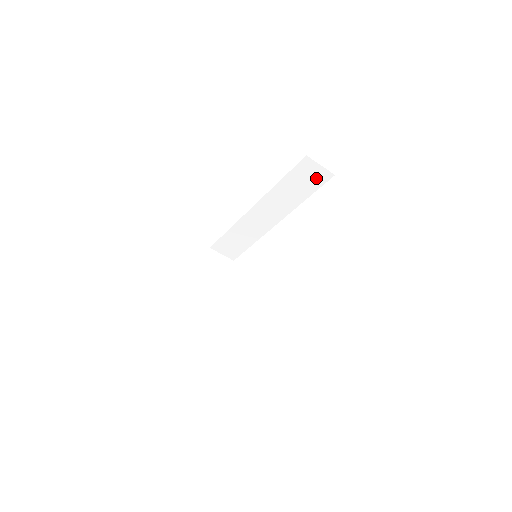
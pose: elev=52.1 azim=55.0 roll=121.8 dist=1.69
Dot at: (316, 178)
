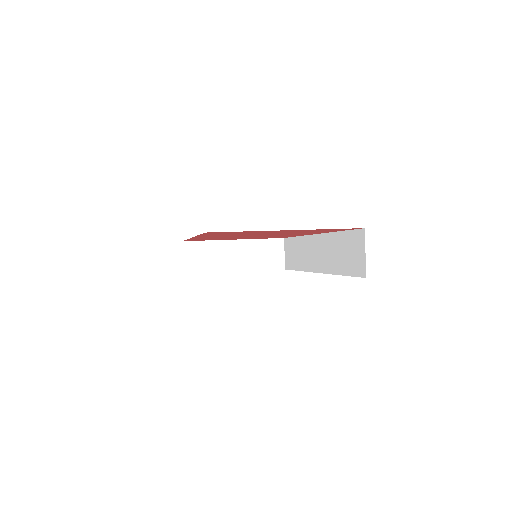
Dot at: (356, 262)
